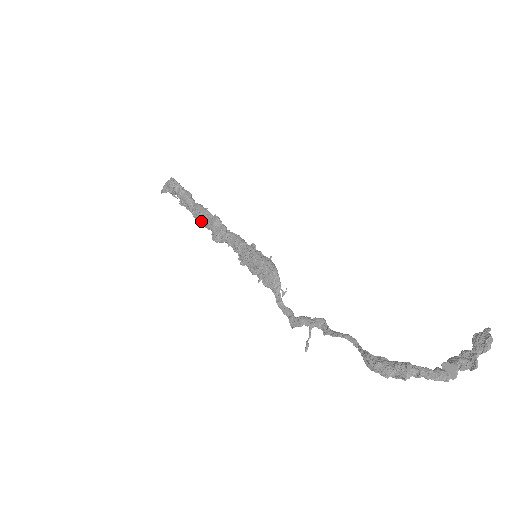
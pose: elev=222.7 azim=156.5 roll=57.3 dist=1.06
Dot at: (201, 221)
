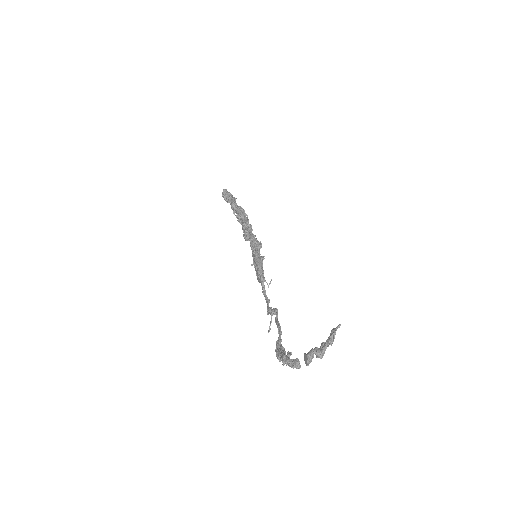
Dot at: (240, 223)
